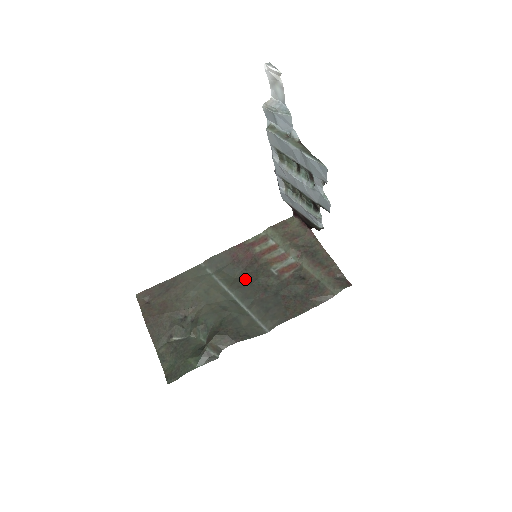
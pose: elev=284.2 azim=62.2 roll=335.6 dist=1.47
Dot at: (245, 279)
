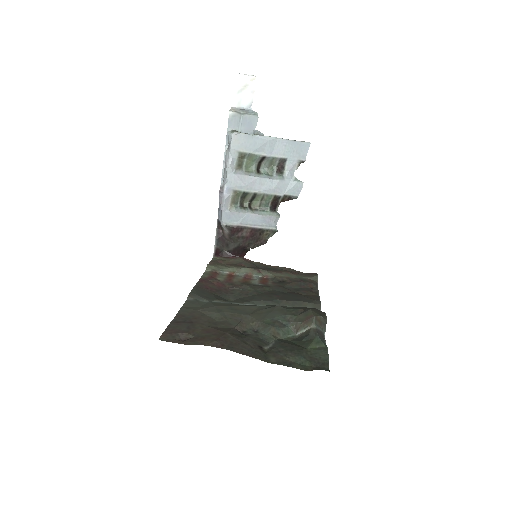
Dot at: (244, 296)
